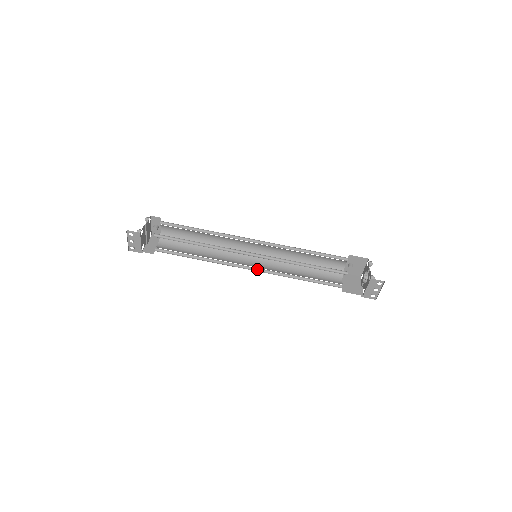
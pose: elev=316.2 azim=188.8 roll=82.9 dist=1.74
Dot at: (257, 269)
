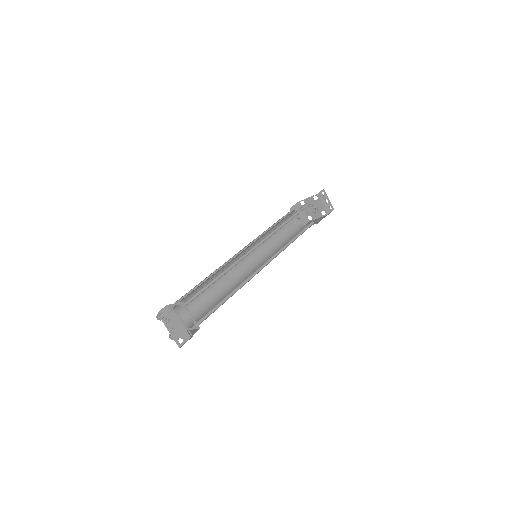
Dot at: (268, 262)
